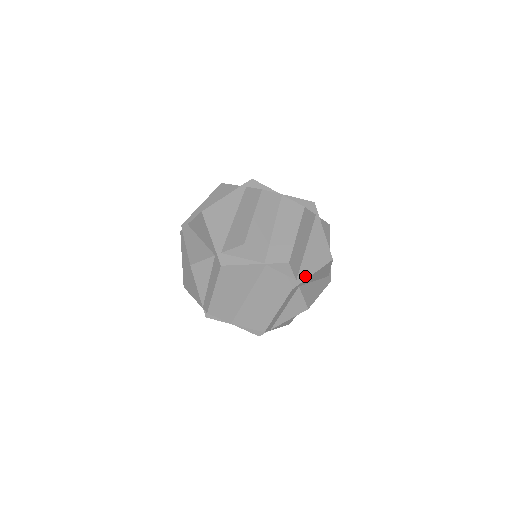
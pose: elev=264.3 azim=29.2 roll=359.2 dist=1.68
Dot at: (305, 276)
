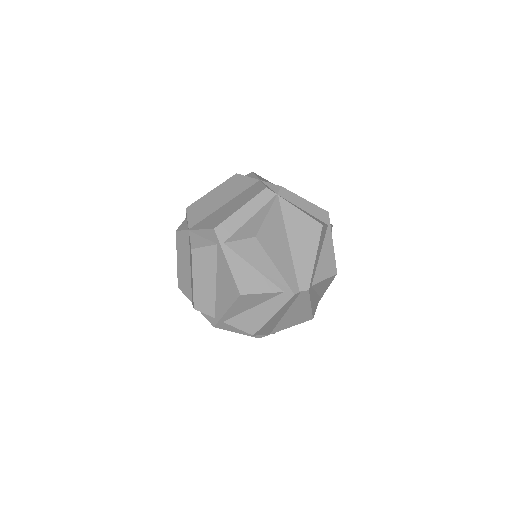
Dot at: (220, 314)
